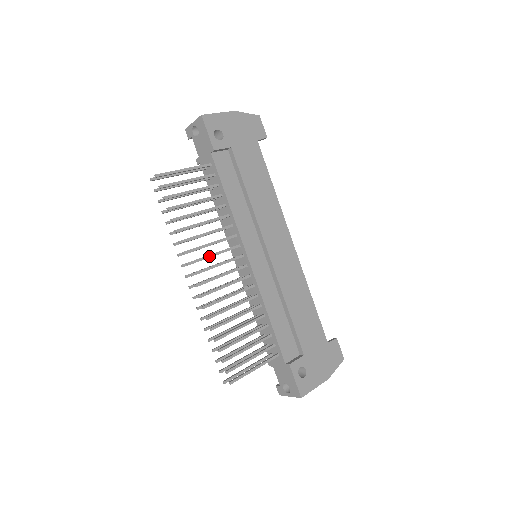
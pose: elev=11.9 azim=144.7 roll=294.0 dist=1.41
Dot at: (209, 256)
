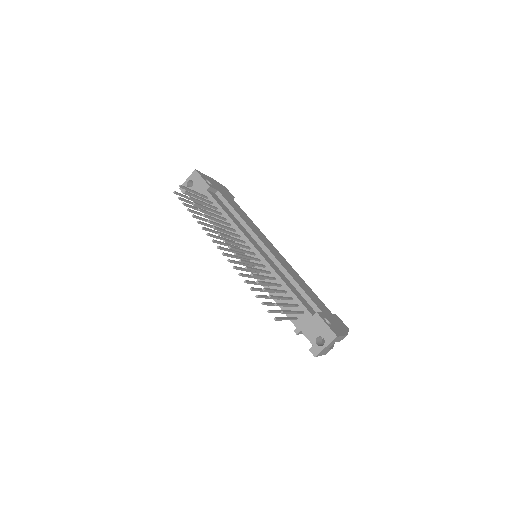
Dot at: (230, 237)
